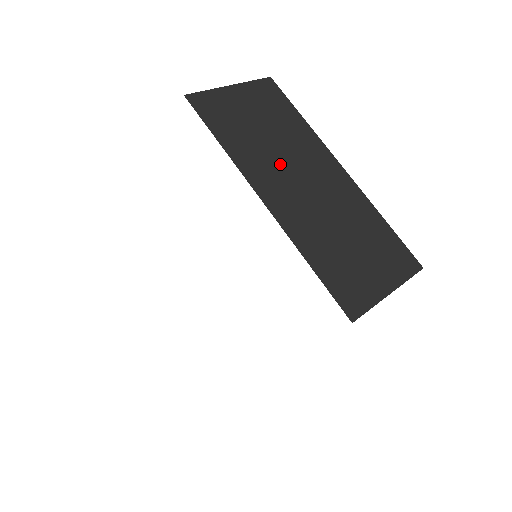
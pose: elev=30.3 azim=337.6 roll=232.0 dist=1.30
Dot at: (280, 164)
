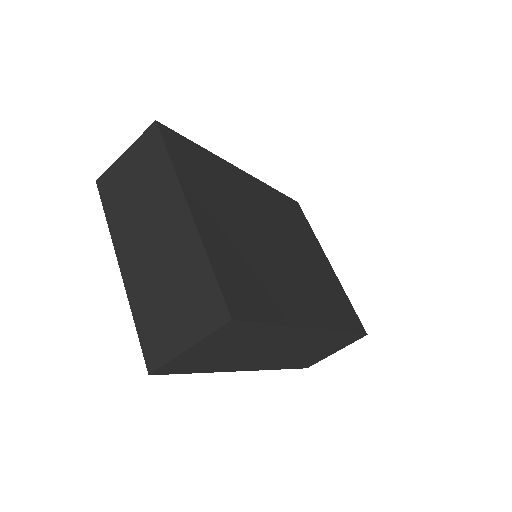
Dot at: (139, 224)
